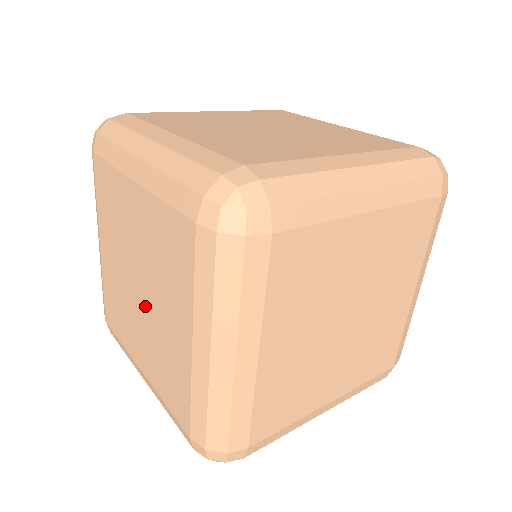
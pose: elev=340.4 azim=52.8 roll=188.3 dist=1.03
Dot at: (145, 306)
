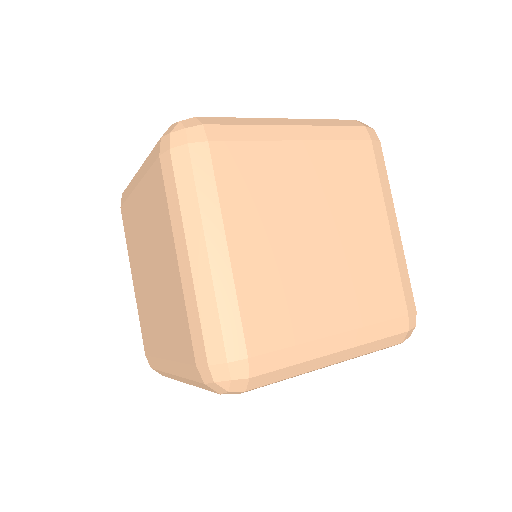
Dot at: (150, 285)
